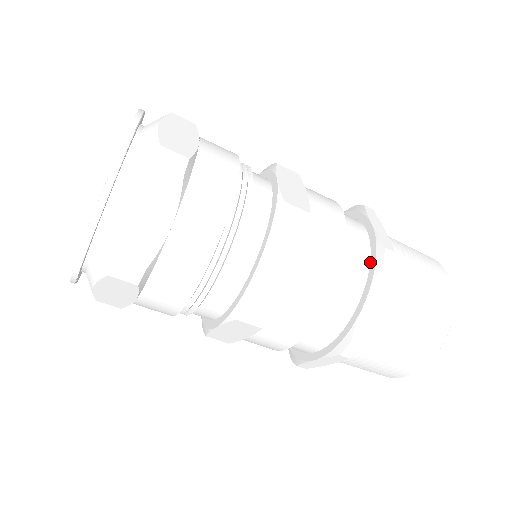
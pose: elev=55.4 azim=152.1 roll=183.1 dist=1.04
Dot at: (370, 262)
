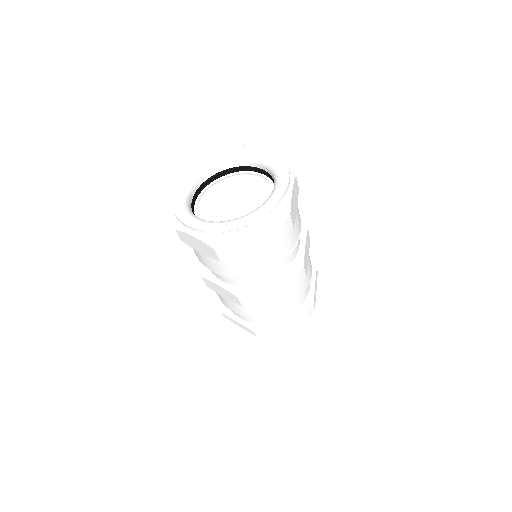
Dot at: (302, 305)
